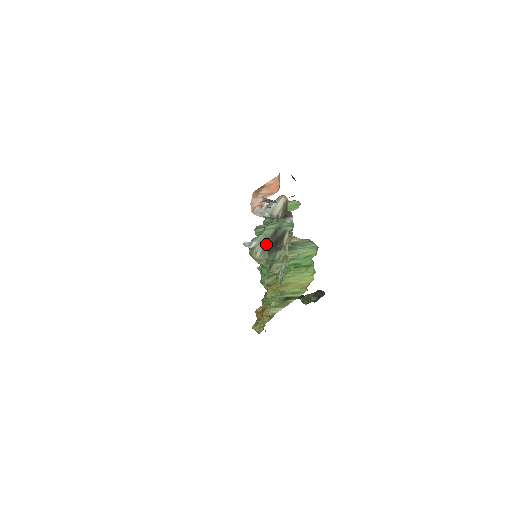
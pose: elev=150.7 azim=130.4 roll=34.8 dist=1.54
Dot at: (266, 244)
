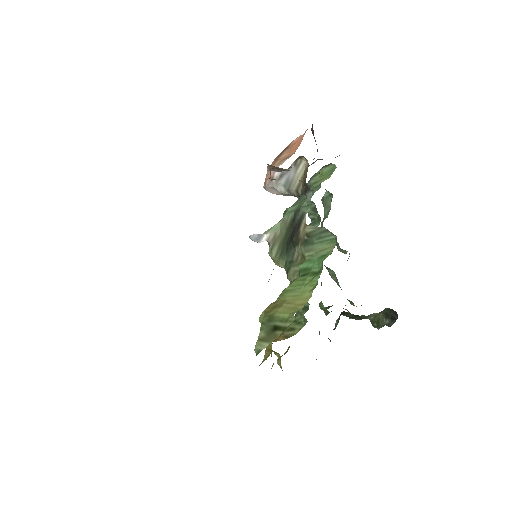
Dot at: (283, 236)
